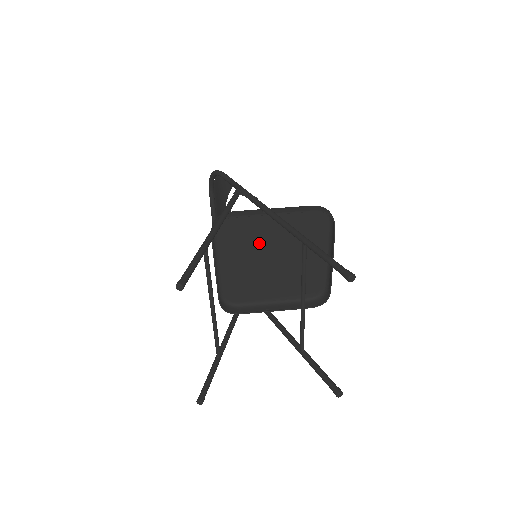
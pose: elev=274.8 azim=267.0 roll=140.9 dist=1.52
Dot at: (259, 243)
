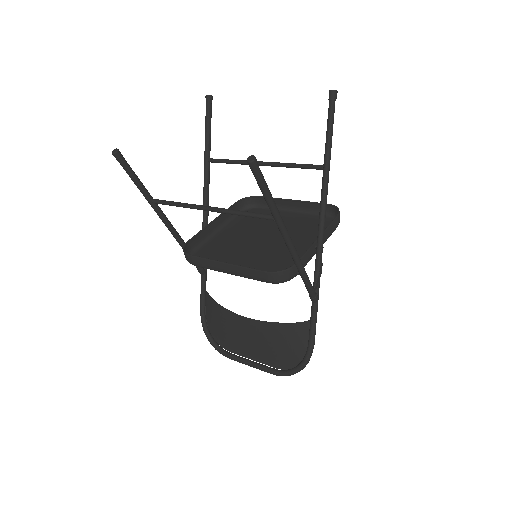
Dot at: (240, 245)
